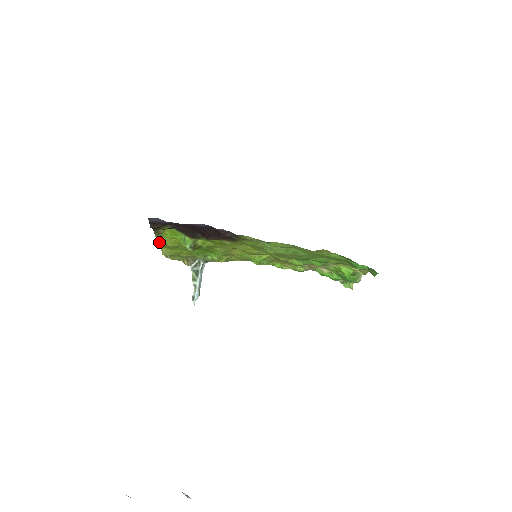
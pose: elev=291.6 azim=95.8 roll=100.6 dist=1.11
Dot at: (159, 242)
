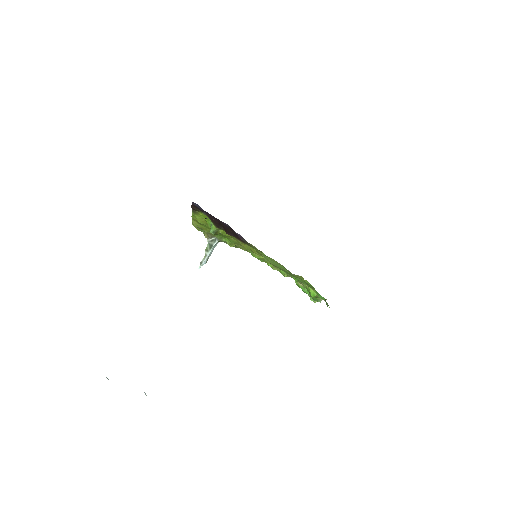
Dot at: (193, 217)
